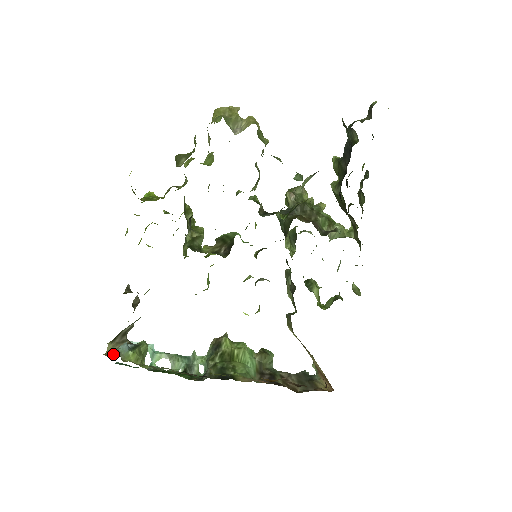
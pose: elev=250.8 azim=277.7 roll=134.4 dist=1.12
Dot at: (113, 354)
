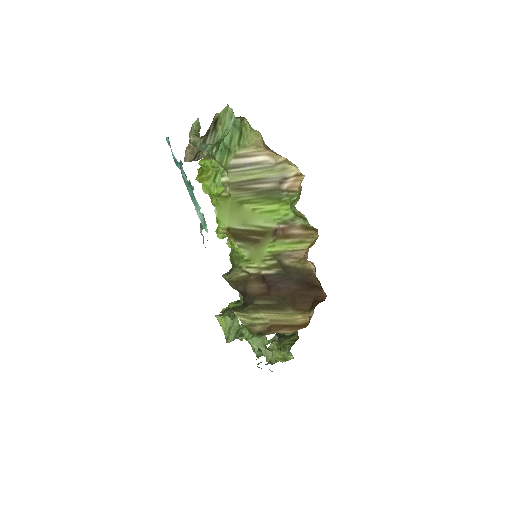
Dot at: occluded
